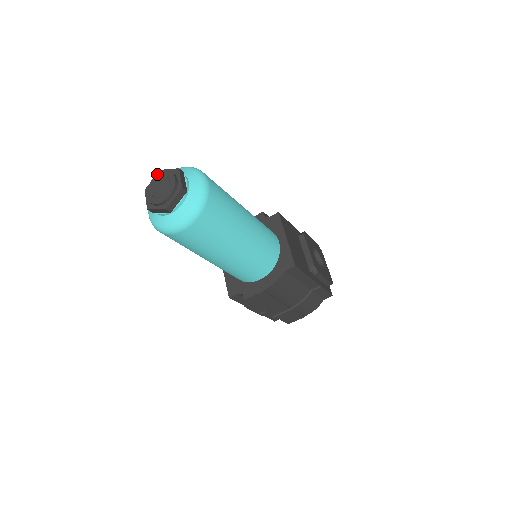
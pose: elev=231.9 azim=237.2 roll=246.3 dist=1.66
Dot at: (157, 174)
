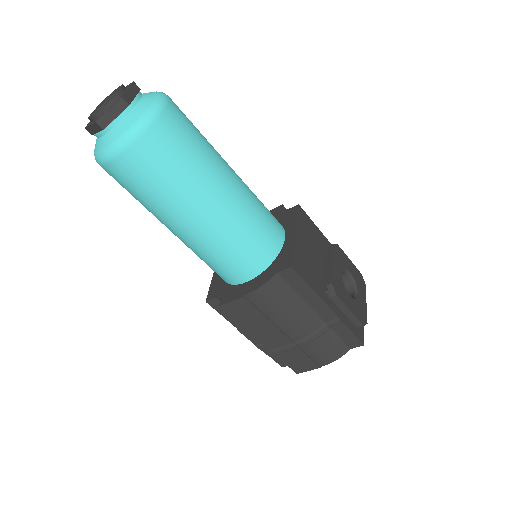
Dot at: occluded
